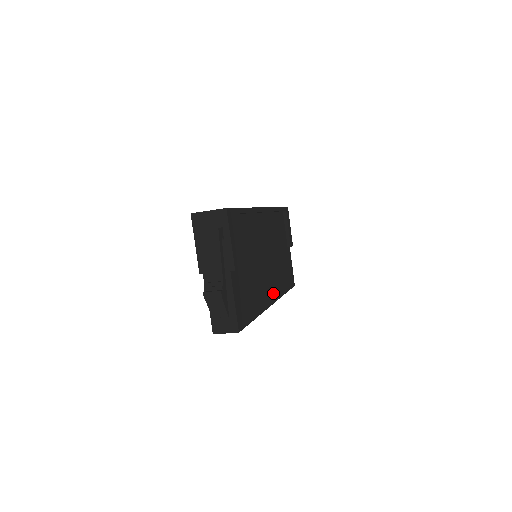
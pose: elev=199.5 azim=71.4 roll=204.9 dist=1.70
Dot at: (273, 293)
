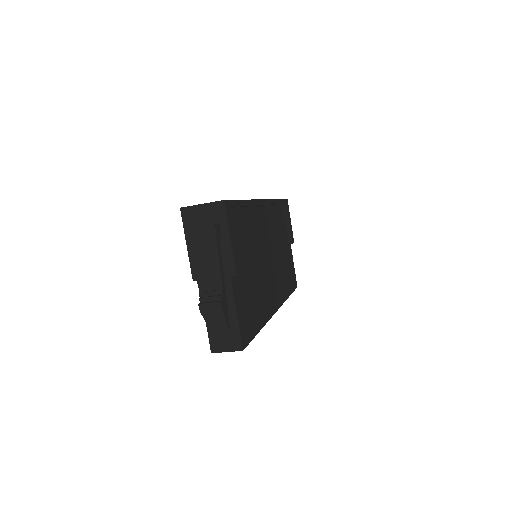
Dot at: (277, 298)
